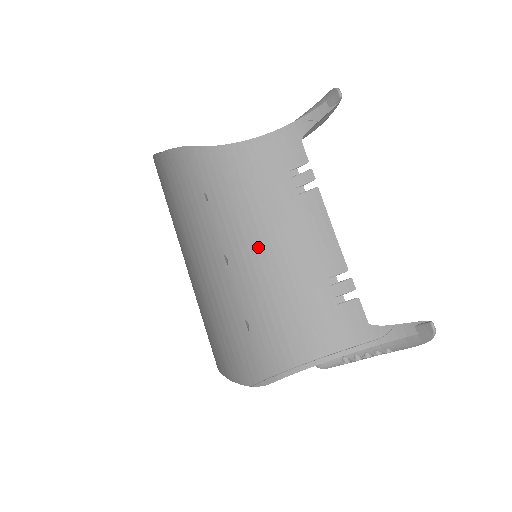
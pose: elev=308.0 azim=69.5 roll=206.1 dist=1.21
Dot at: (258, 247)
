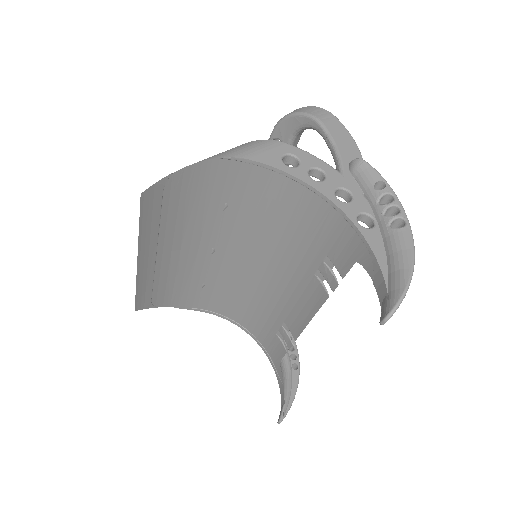
Dot at: (254, 260)
